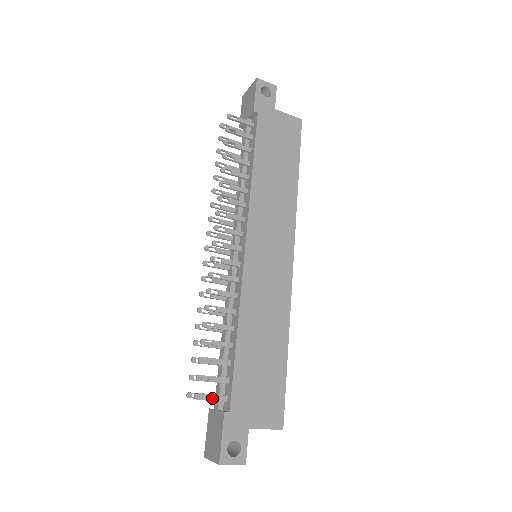
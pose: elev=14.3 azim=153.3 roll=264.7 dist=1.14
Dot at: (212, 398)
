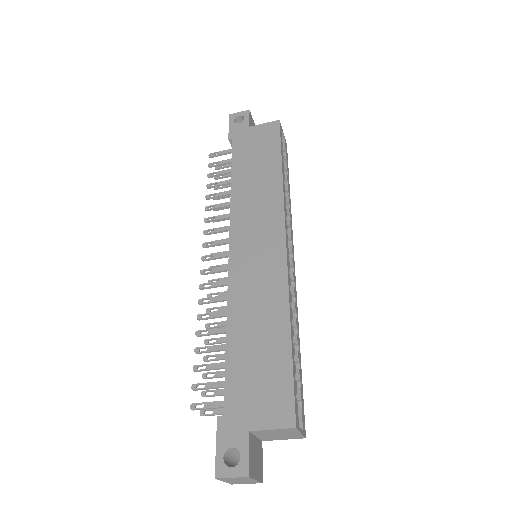
Dot at: (209, 405)
